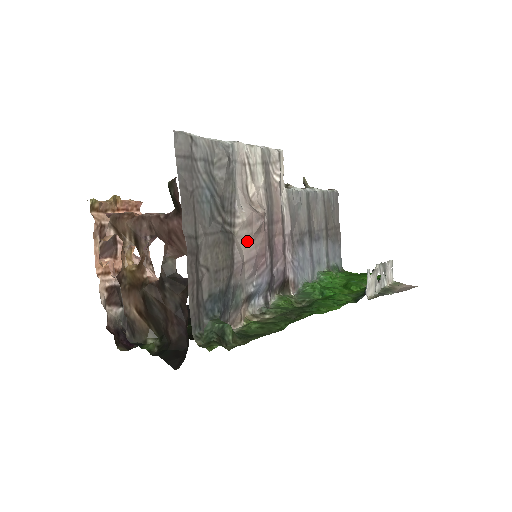
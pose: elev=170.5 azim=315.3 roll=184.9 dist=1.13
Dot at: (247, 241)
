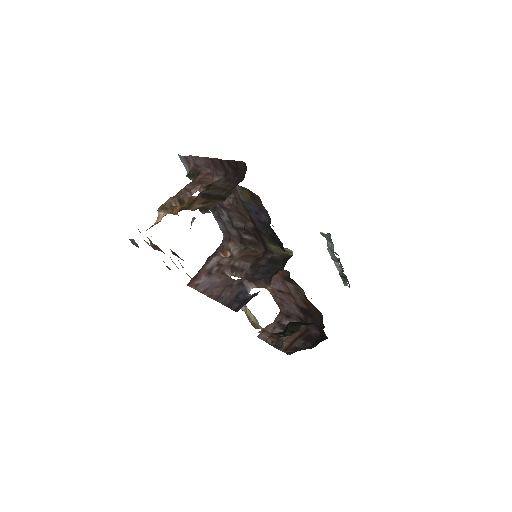
Dot at: occluded
